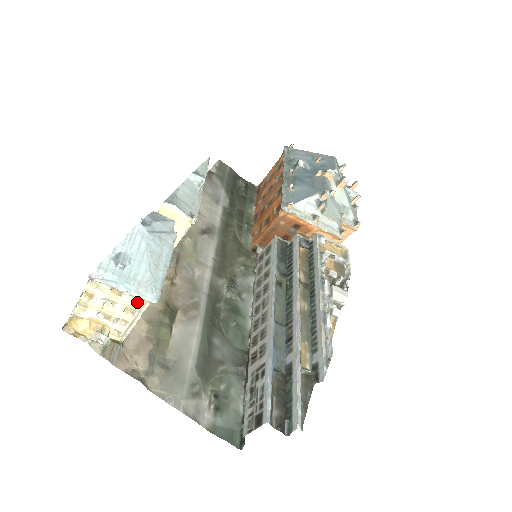
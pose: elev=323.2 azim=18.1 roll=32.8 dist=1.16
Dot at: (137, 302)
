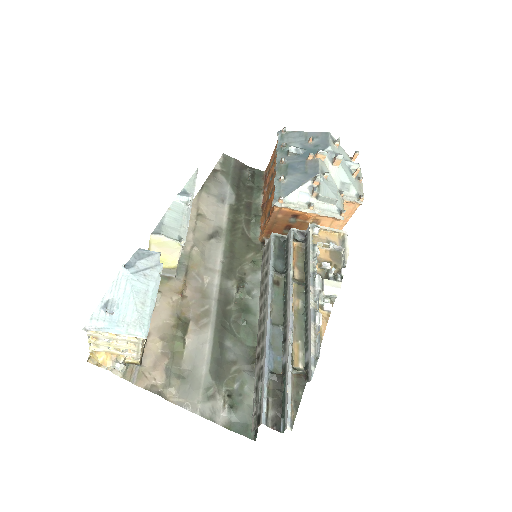
Dot at: (133, 337)
